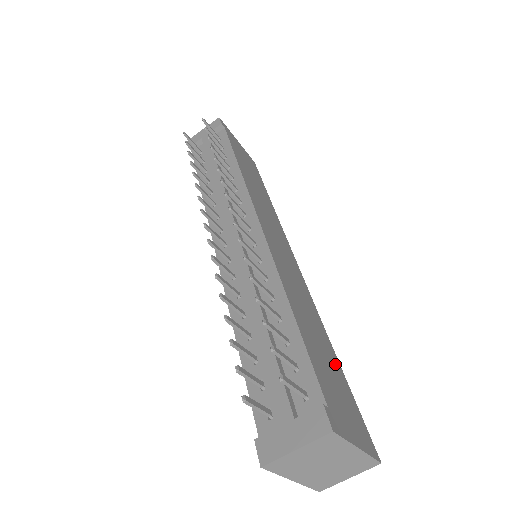
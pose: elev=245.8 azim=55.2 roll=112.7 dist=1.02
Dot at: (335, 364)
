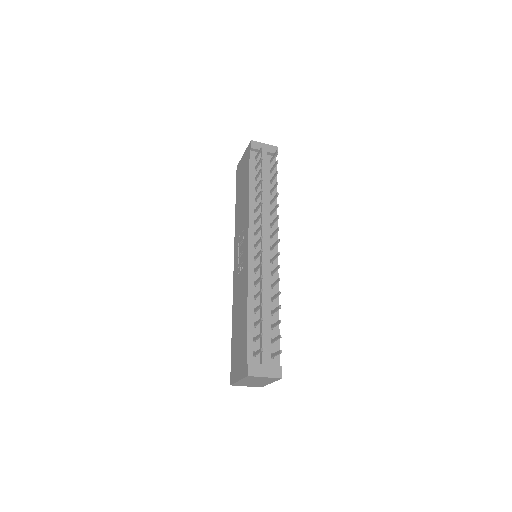
Dot at: occluded
